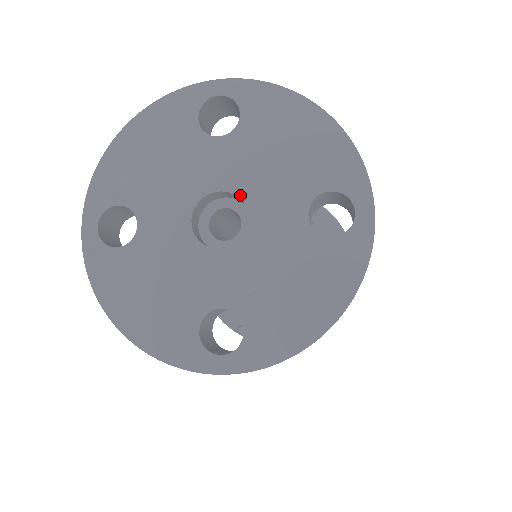
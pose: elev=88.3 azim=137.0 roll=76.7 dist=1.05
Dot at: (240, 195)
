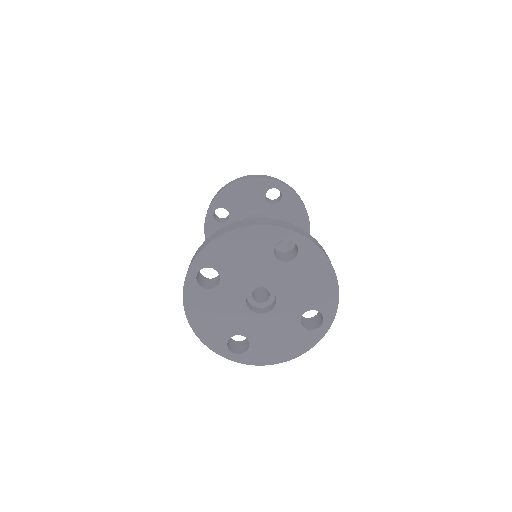
Dot at: (277, 294)
